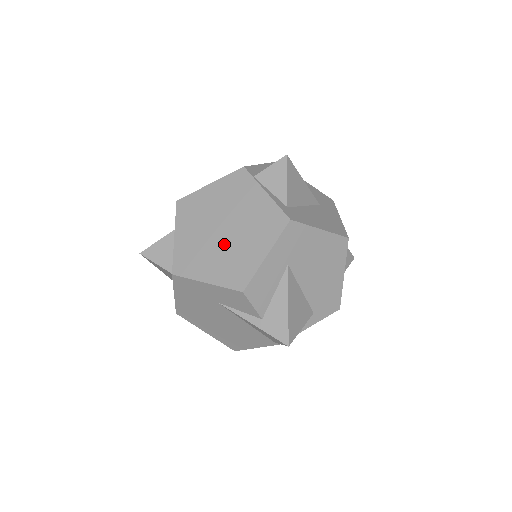
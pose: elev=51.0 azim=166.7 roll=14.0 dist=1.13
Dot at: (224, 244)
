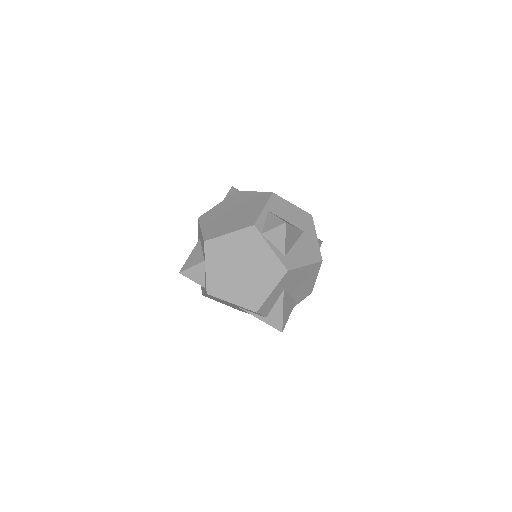
Dot at: (242, 280)
